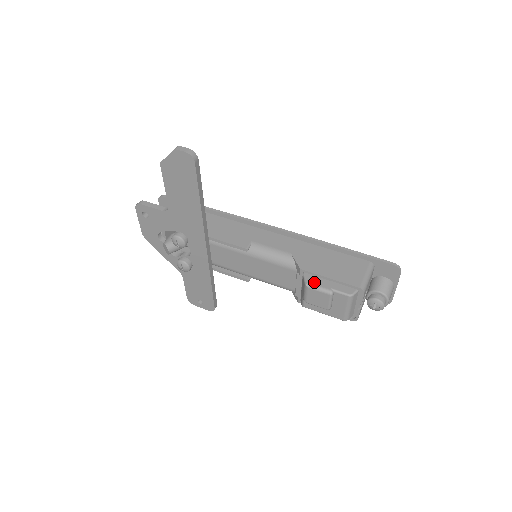
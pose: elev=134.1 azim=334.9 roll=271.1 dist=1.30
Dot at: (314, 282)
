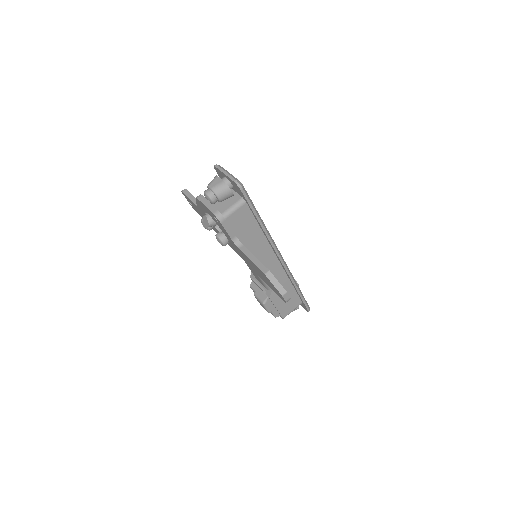
Dot at: (268, 305)
